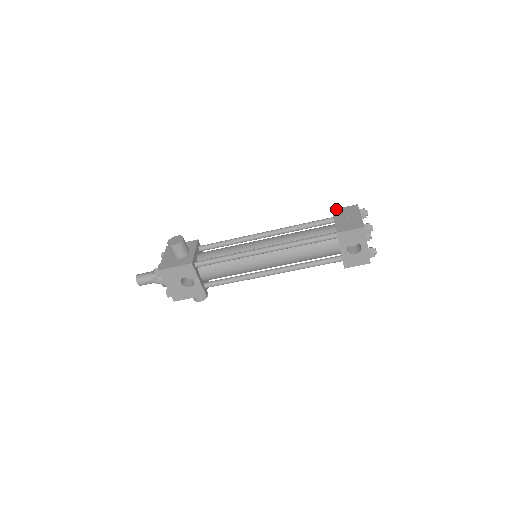
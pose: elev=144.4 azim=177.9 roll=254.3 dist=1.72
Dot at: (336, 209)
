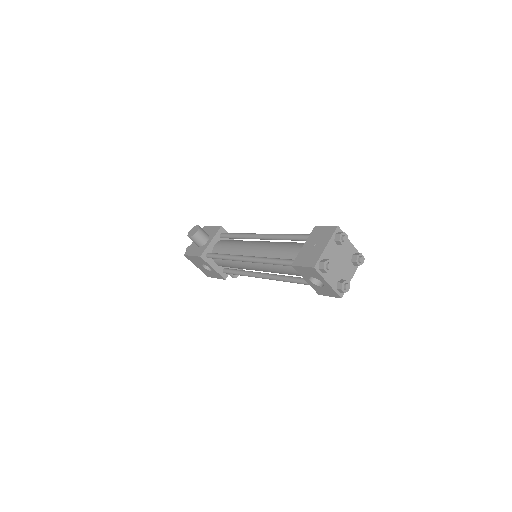
Dot at: (318, 226)
